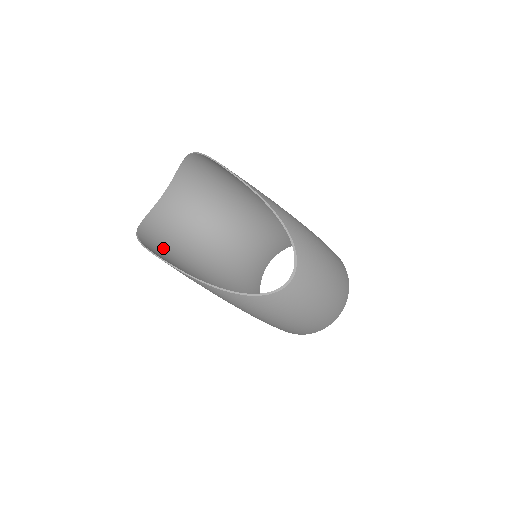
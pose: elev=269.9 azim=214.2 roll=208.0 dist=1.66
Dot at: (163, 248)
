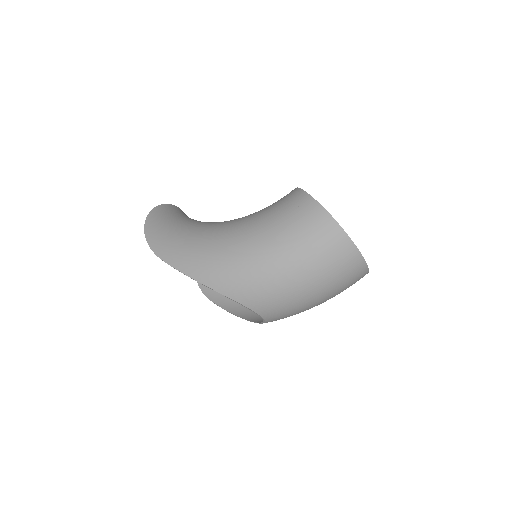
Dot at: occluded
